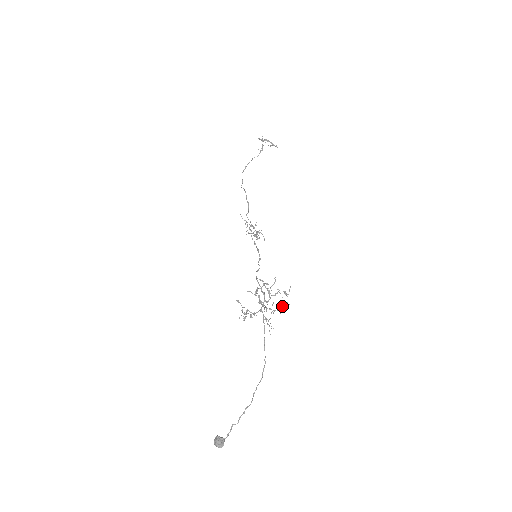
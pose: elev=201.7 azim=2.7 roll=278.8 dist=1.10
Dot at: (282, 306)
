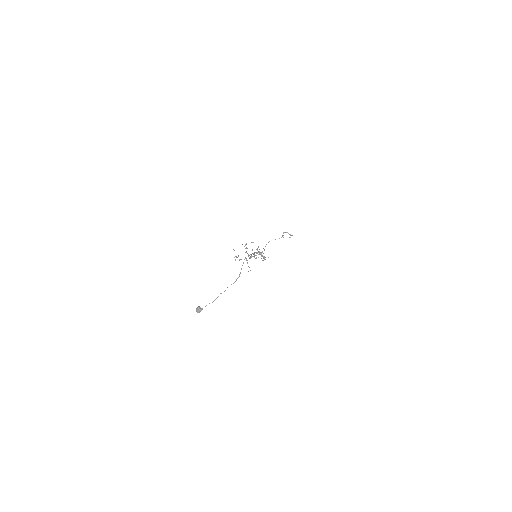
Dot at: occluded
